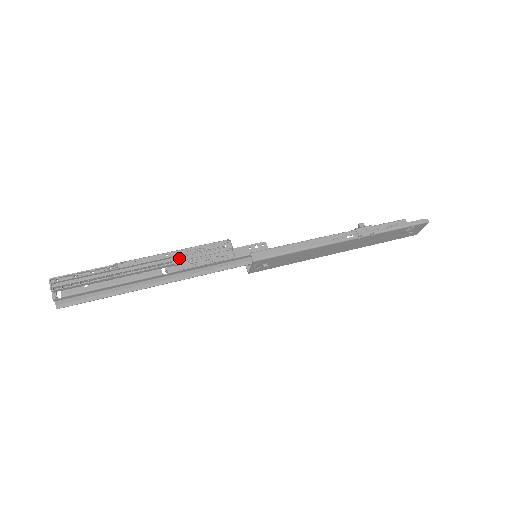
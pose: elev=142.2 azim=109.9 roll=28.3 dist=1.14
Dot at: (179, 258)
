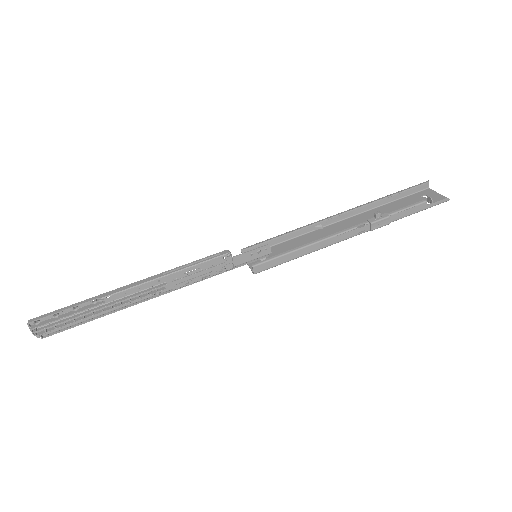
Dot at: (173, 282)
